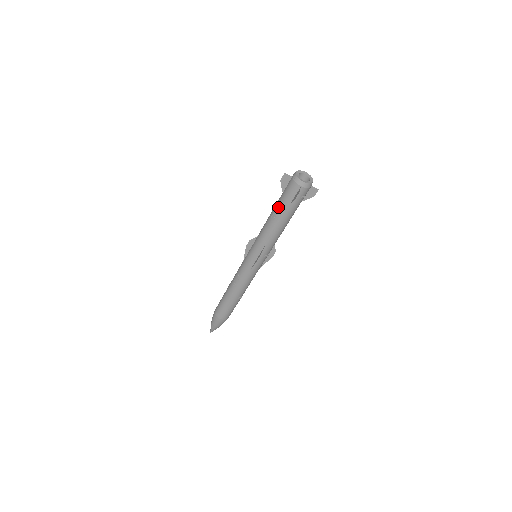
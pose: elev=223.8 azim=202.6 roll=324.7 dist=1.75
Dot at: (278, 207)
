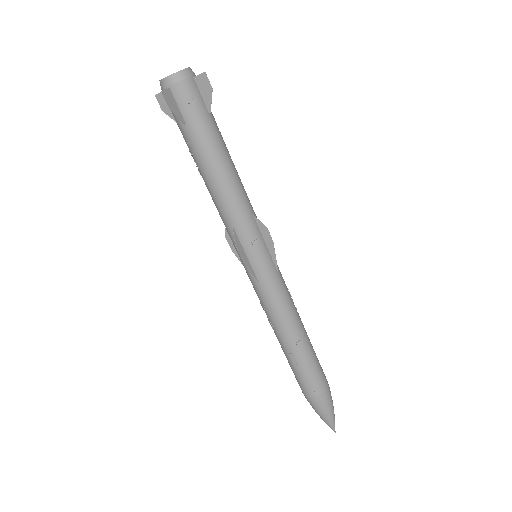
Dot at: (189, 150)
